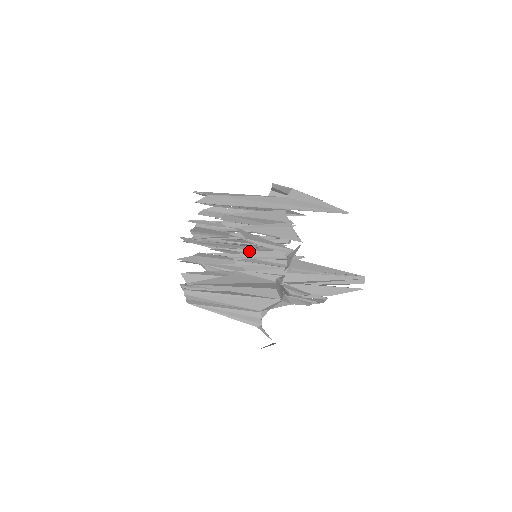
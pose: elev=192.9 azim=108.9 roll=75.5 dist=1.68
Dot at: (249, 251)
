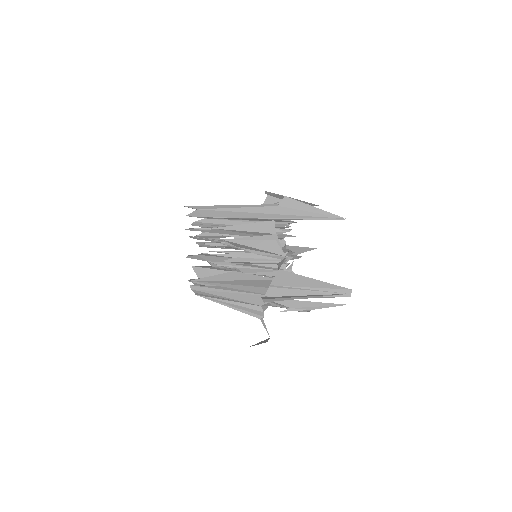
Dot at: (246, 254)
